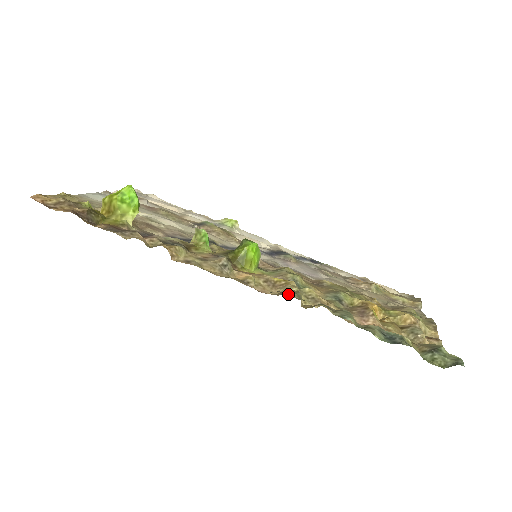
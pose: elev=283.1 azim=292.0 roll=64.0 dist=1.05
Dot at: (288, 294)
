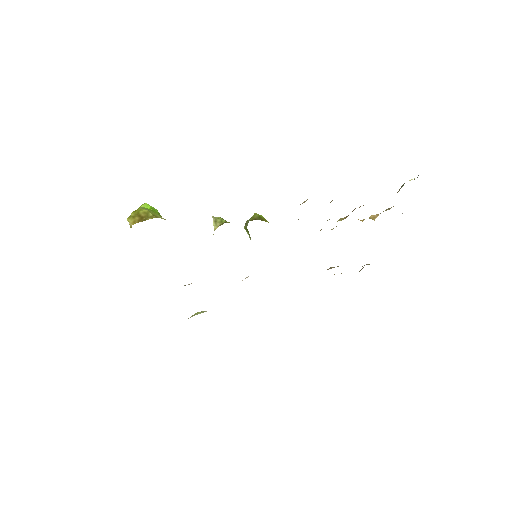
Dot at: occluded
